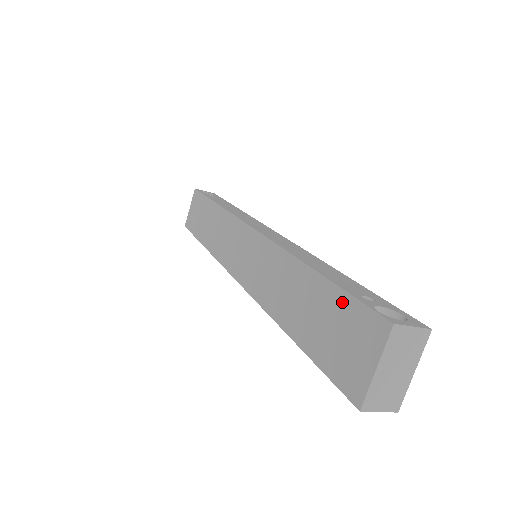
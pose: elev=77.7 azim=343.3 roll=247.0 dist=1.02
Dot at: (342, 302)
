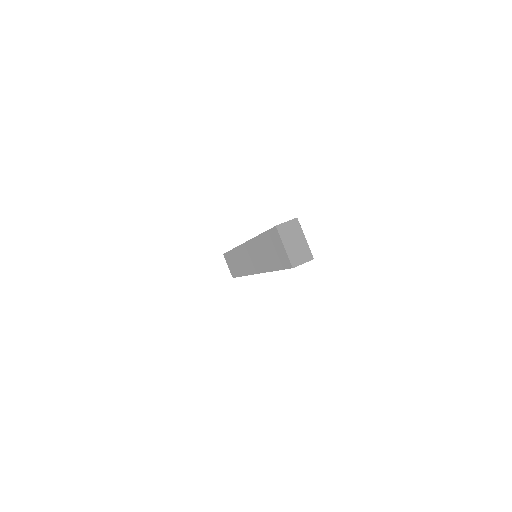
Dot at: (268, 236)
